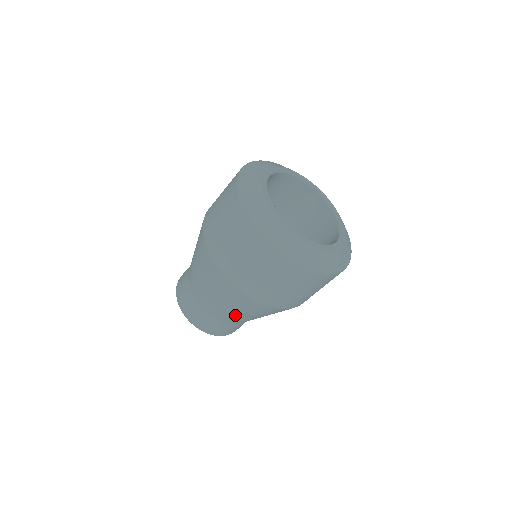
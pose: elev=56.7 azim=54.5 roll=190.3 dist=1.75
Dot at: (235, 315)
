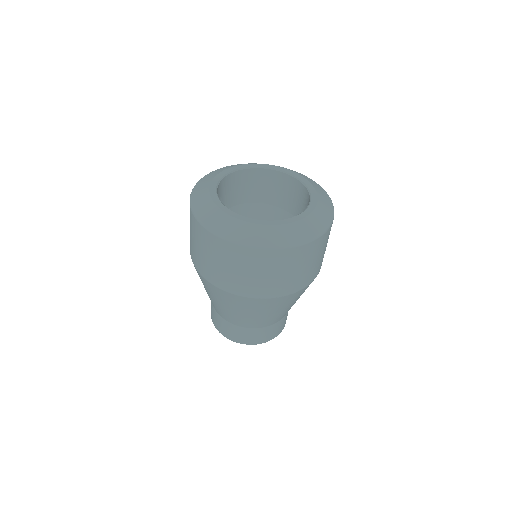
Dot at: (262, 318)
